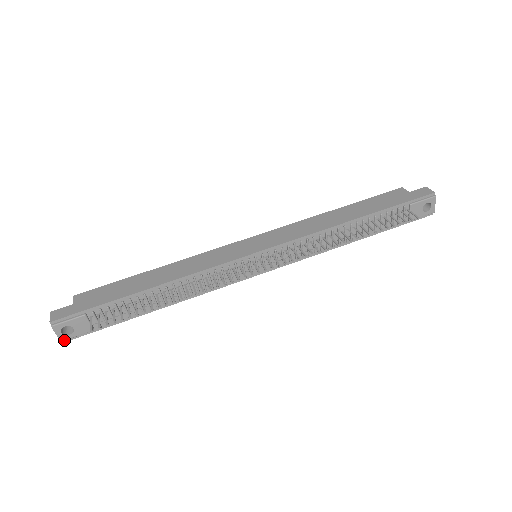
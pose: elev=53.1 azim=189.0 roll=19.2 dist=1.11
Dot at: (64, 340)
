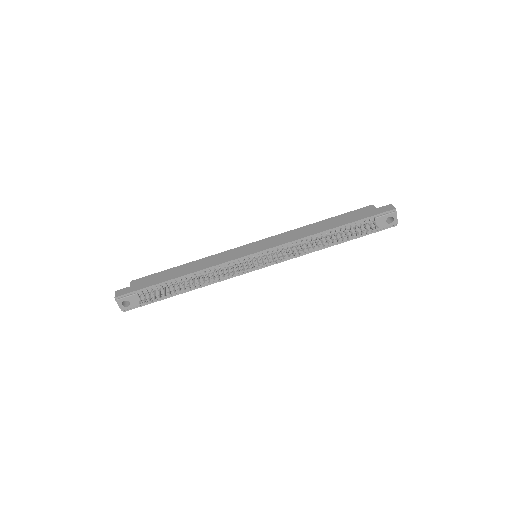
Dot at: (124, 310)
